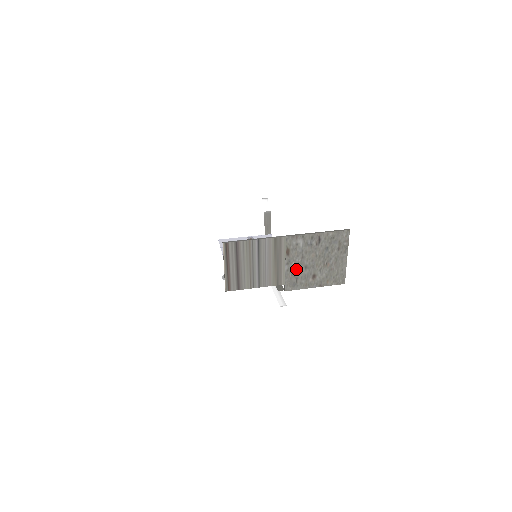
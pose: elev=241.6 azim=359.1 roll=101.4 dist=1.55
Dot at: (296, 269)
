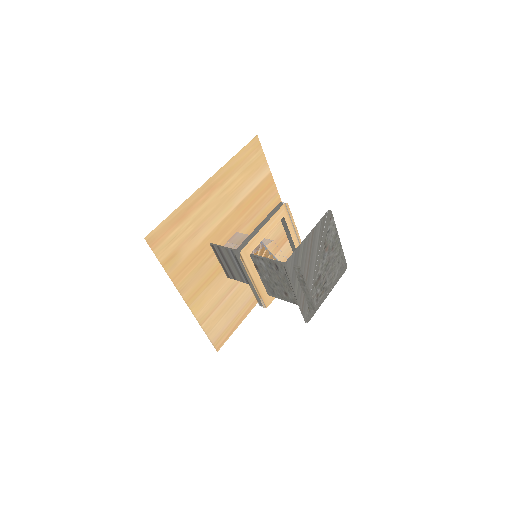
Dot at: (269, 282)
